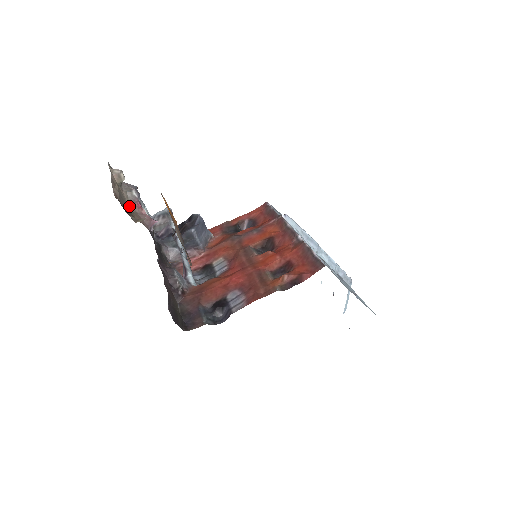
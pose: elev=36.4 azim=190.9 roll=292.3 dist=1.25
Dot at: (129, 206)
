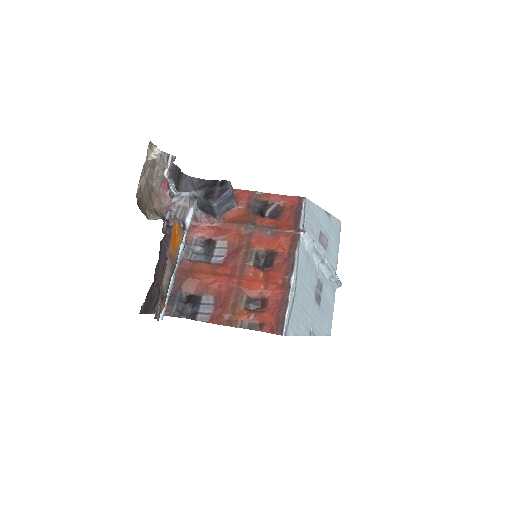
Dot at: (155, 186)
